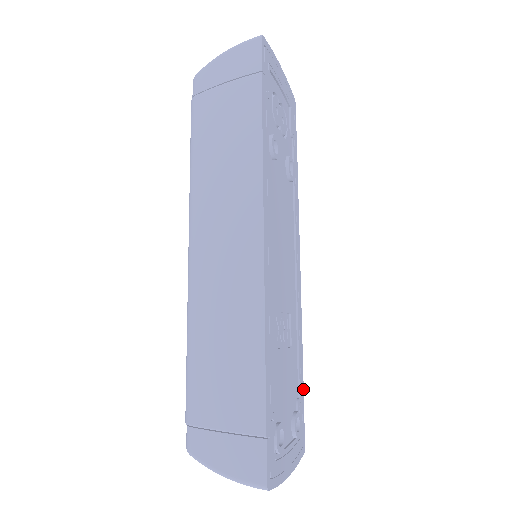
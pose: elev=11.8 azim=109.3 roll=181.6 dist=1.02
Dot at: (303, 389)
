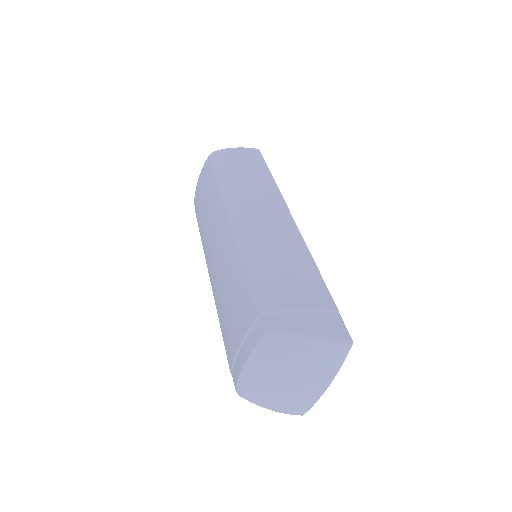
Dot at: occluded
